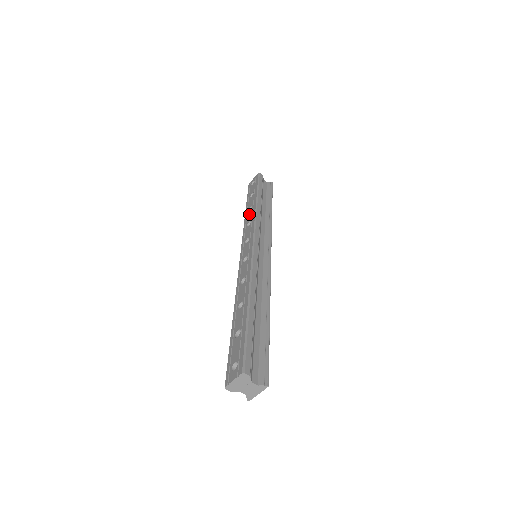
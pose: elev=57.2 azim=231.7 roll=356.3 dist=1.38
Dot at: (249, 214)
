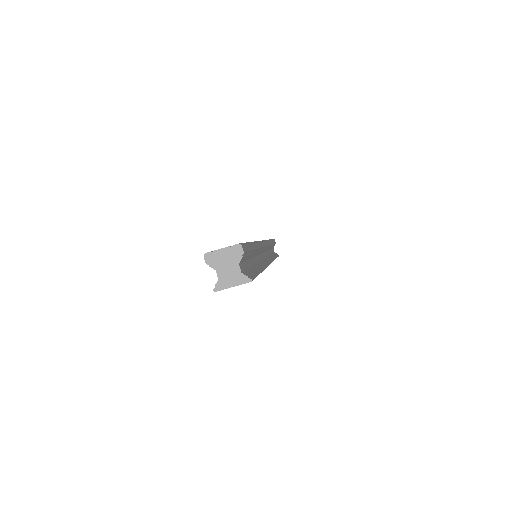
Dot at: occluded
